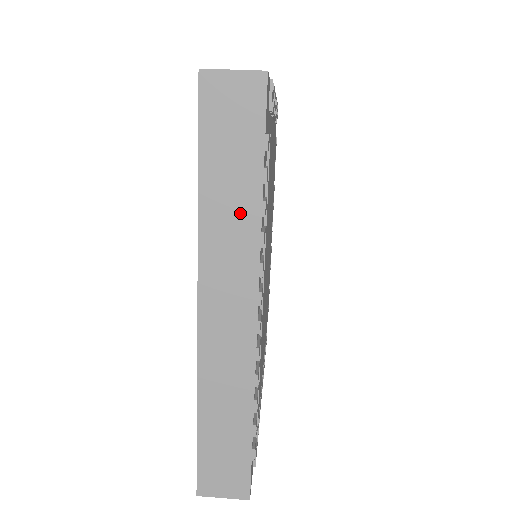
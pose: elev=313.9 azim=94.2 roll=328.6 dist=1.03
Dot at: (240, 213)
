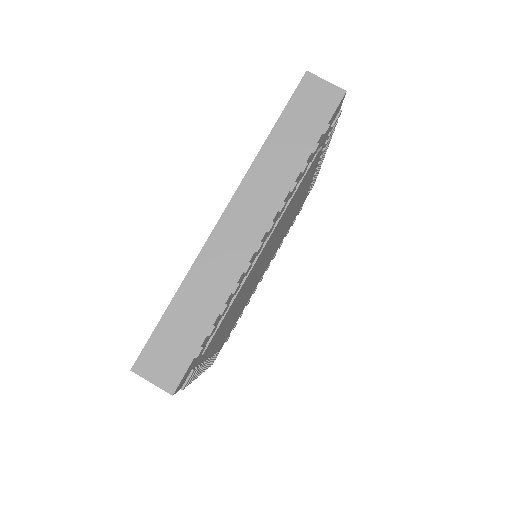
Dot at: occluded
